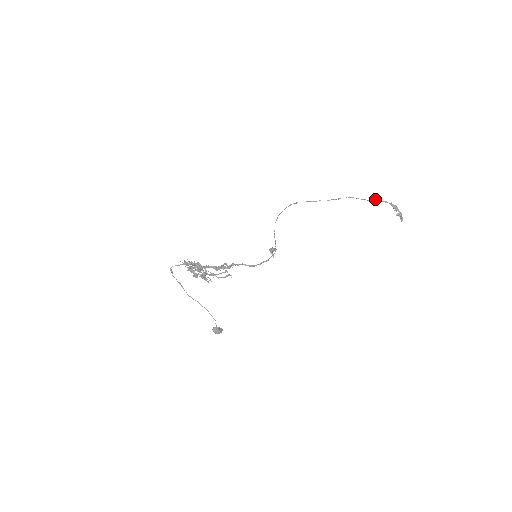
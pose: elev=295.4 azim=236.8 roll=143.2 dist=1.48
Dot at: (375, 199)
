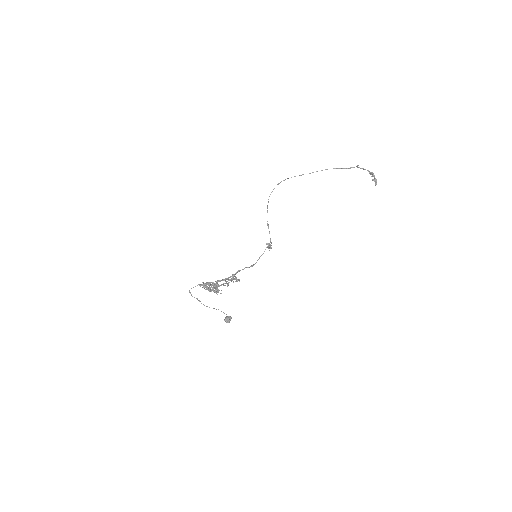
Dot at: occluded
